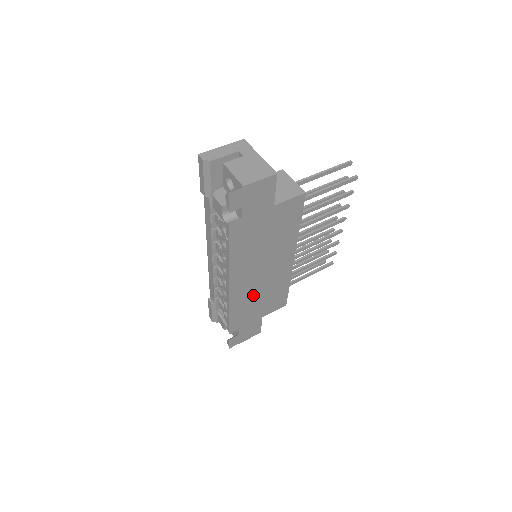
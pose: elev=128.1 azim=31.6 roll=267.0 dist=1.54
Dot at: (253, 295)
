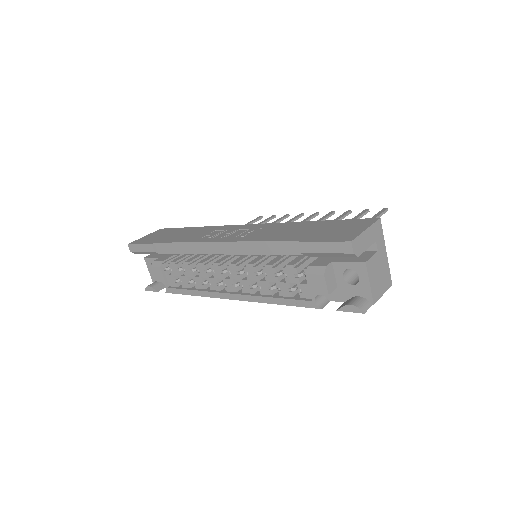
Dot at: occluded
